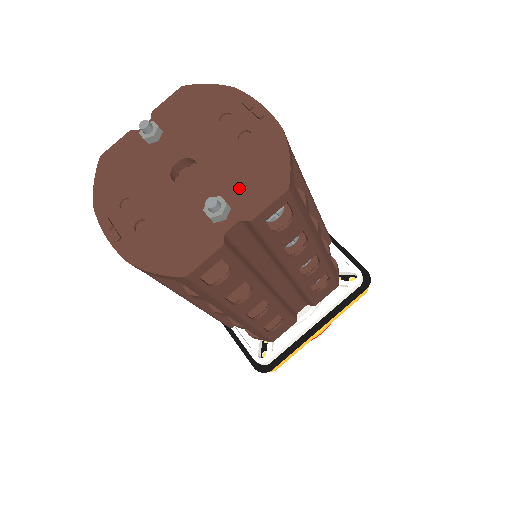
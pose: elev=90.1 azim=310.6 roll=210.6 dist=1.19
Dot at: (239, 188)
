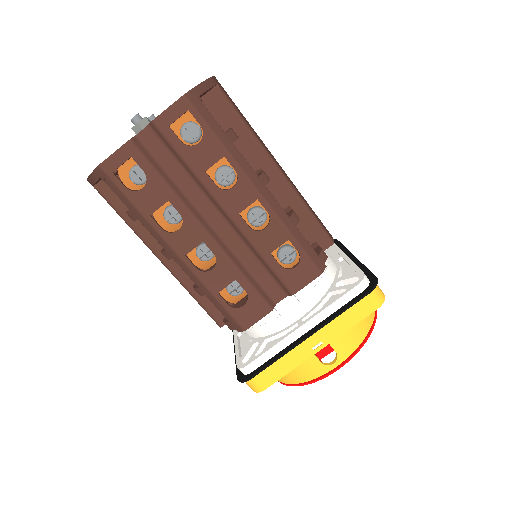
Dot at: occluded
